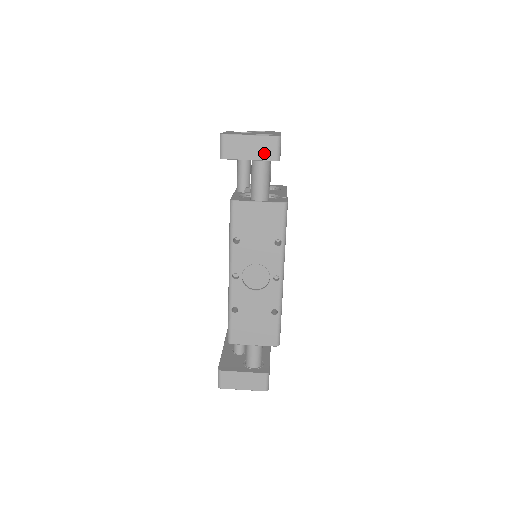
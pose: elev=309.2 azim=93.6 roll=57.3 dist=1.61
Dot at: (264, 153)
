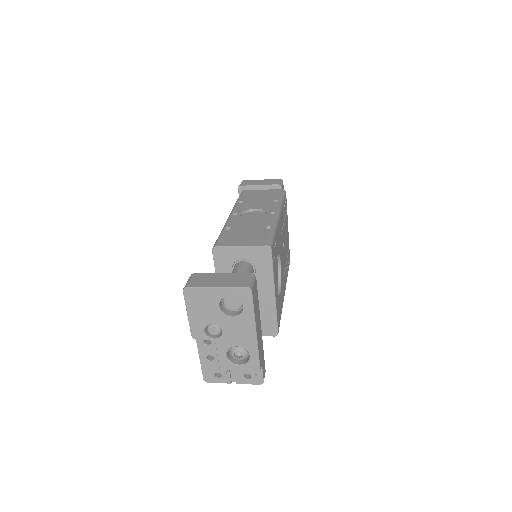
Dot at: (270, 183)
